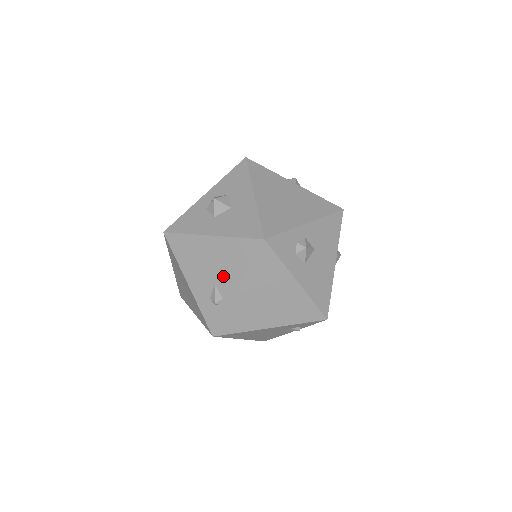
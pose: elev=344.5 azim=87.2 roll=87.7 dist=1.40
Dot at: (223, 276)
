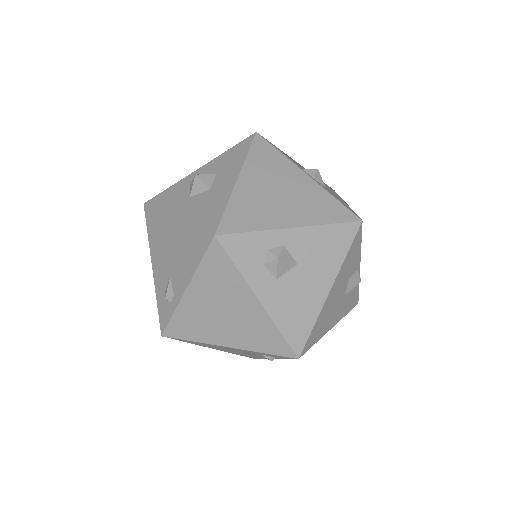
Dot at: (177, 269)
